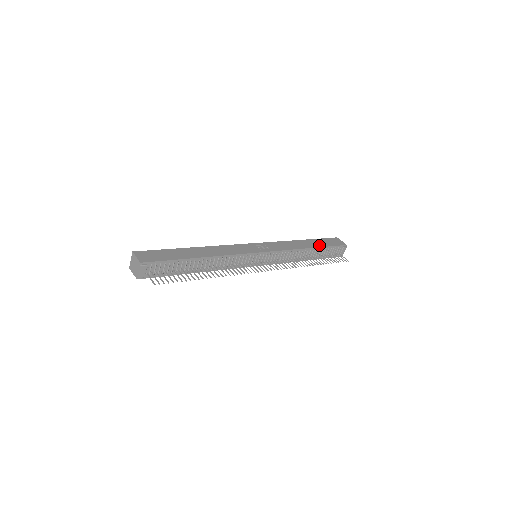
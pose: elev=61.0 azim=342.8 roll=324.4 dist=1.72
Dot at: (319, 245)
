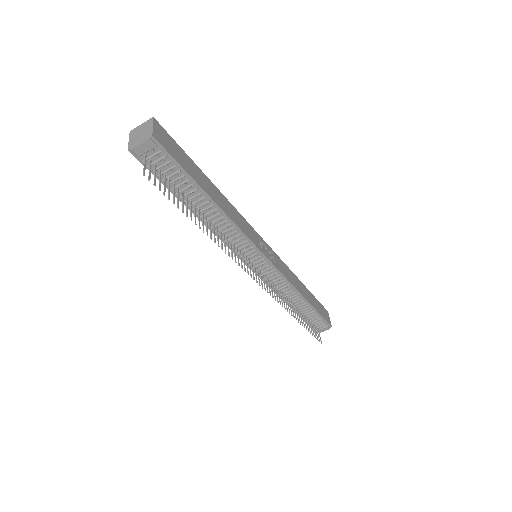
Dot at: (313, 303)
